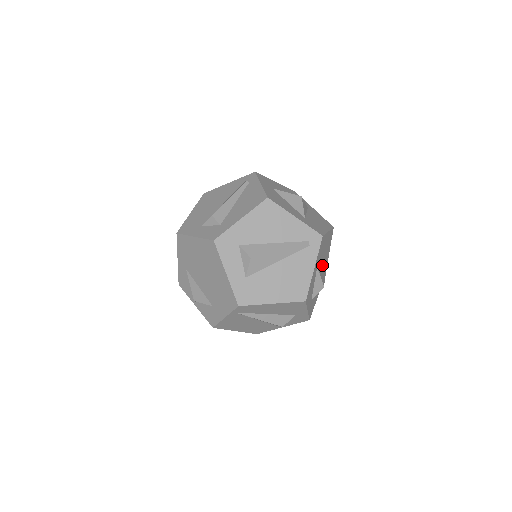
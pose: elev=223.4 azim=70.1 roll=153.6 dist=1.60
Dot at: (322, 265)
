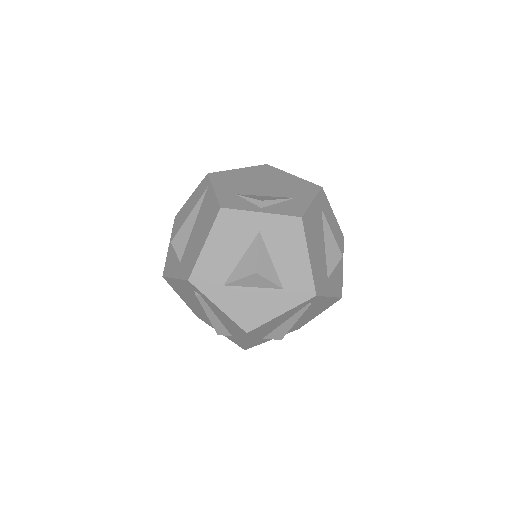
Dot at: (322, 238)
